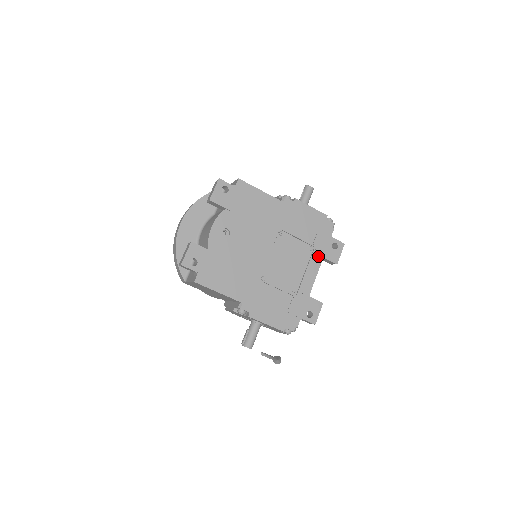
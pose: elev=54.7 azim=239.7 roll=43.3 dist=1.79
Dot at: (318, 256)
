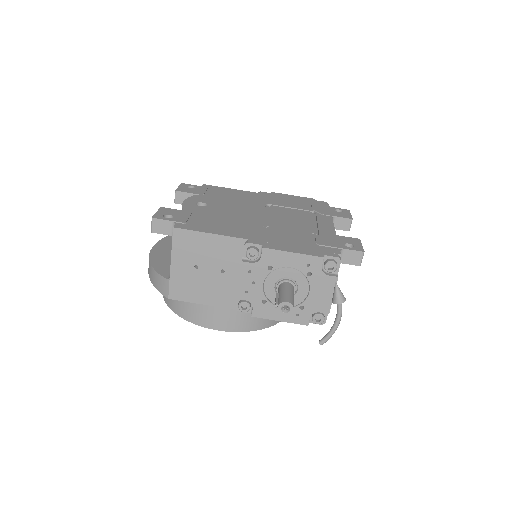
Dot at: (325, 216)
